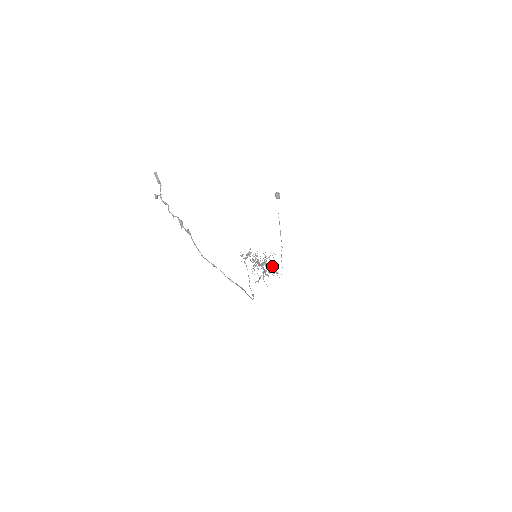
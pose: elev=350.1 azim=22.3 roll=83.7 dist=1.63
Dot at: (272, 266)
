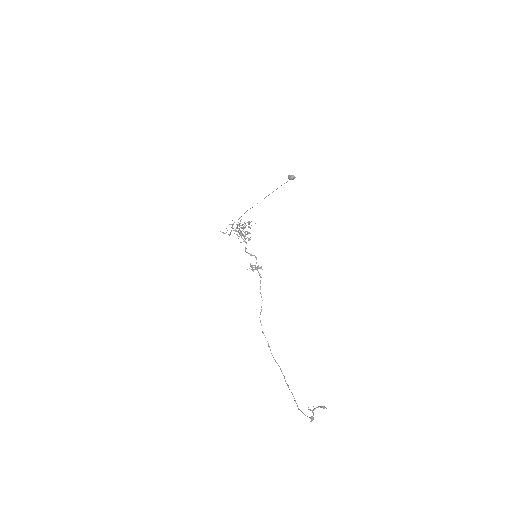
Dot at: occluded
